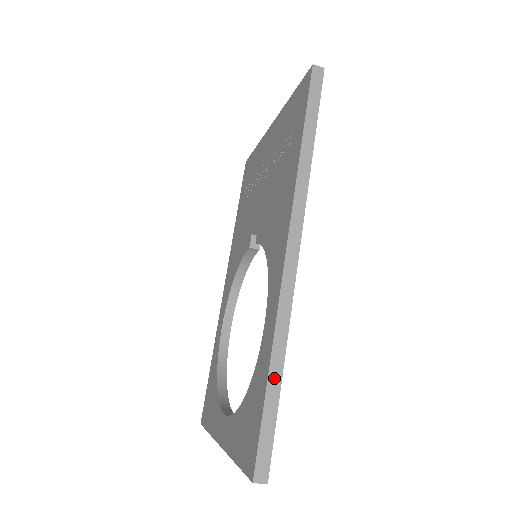
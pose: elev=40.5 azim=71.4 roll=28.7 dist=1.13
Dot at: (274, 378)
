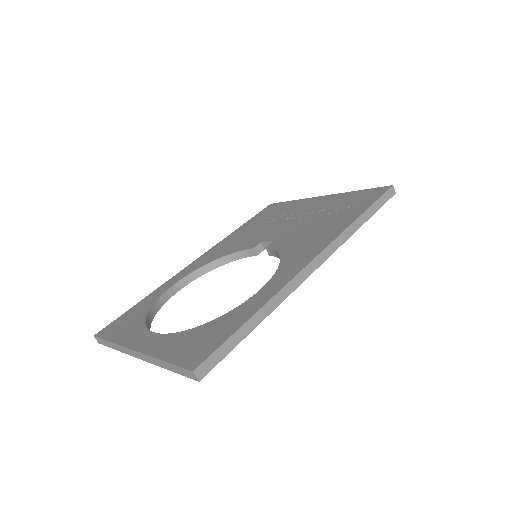
Dot at: (253, 321)
